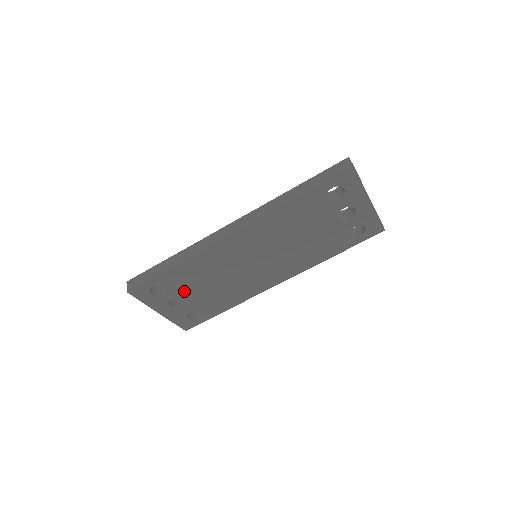
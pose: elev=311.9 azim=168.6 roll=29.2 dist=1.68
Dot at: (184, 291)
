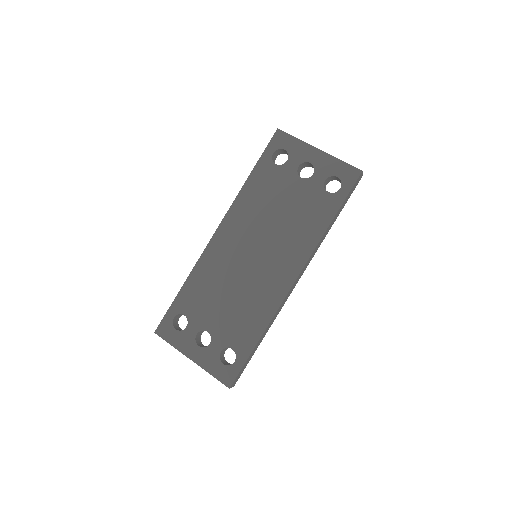
Dot at: (204, 318)
